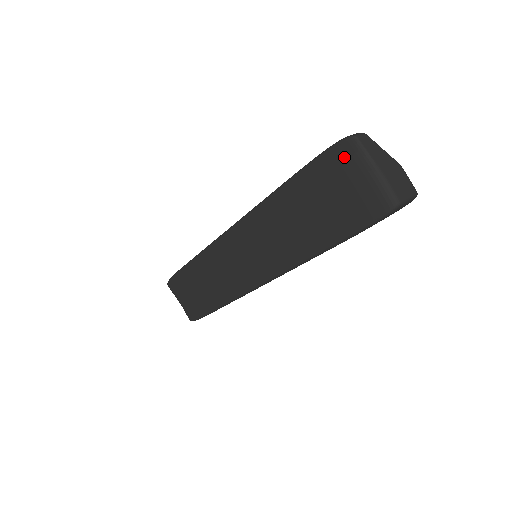
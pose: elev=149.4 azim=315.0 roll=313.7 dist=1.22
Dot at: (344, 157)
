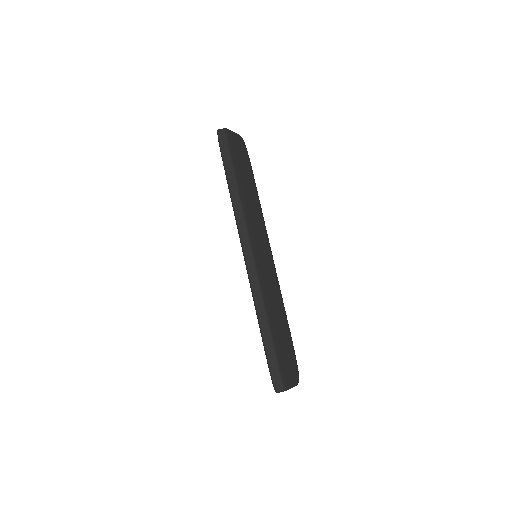
Dot at: occluded
